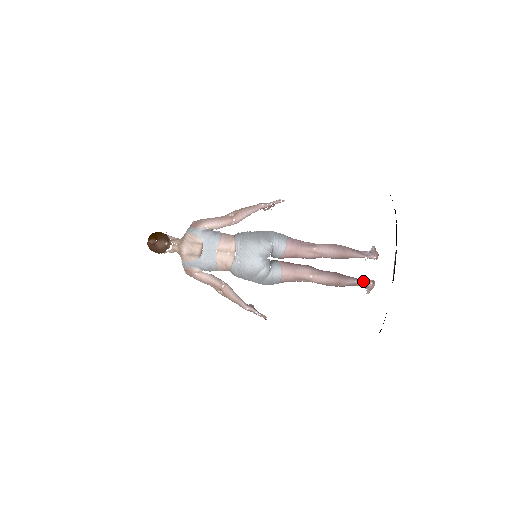
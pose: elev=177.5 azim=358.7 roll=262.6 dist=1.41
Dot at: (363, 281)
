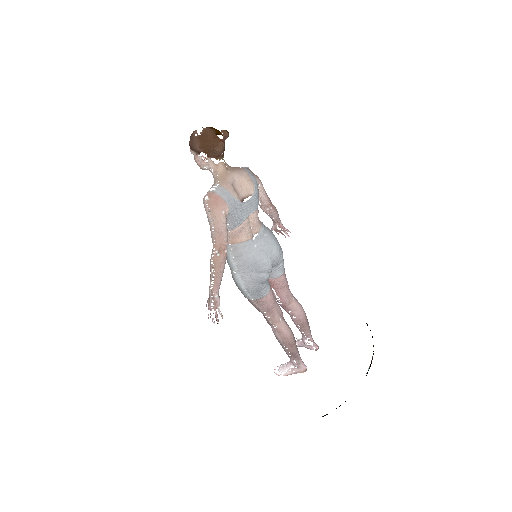
Dot at: occluded
